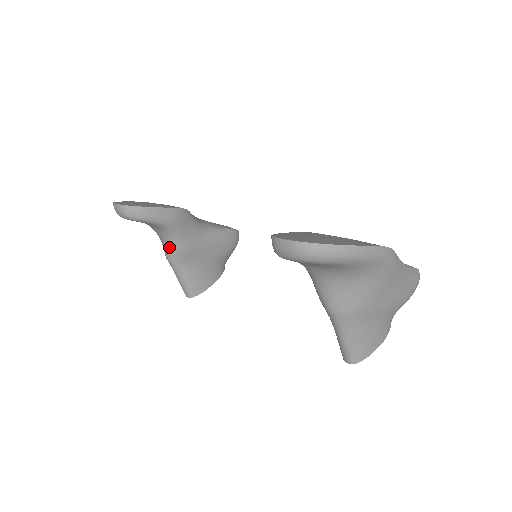
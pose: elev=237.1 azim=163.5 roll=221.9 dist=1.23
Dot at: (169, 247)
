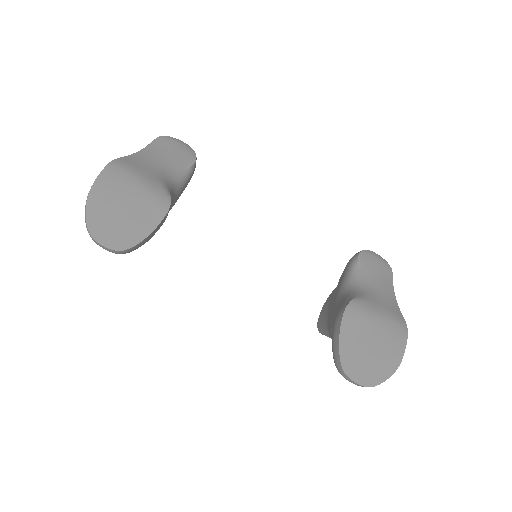
Dot at: occluded
